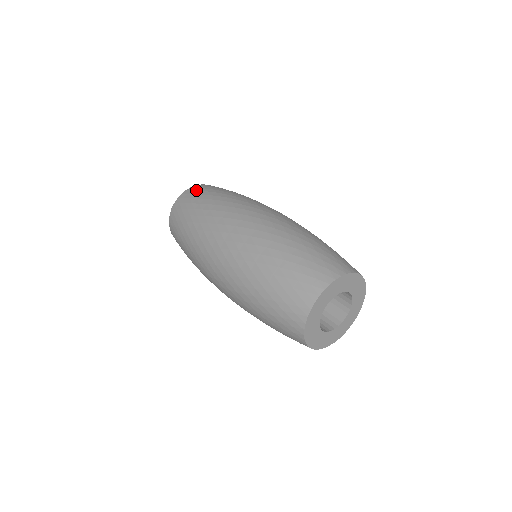
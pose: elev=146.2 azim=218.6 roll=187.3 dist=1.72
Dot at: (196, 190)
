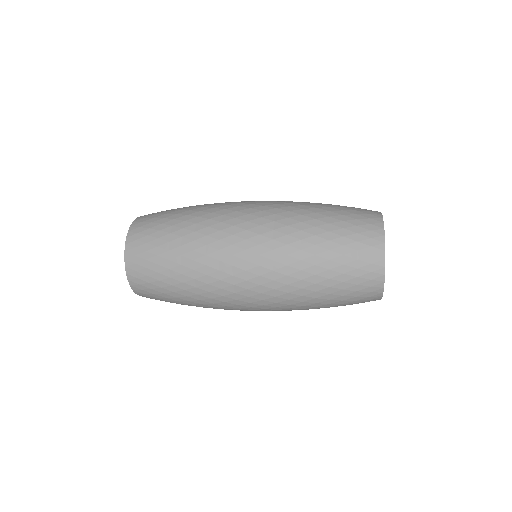
Dot at: occluded
